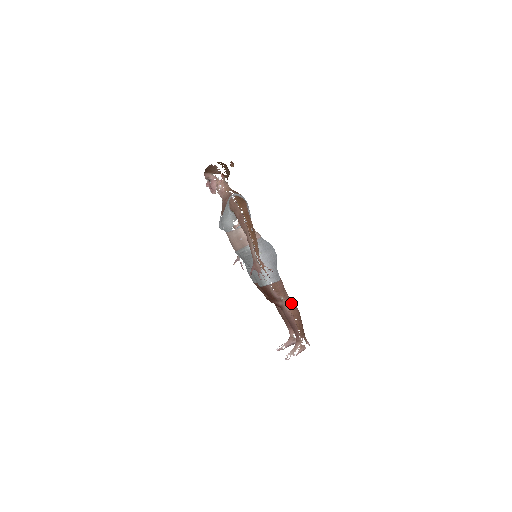
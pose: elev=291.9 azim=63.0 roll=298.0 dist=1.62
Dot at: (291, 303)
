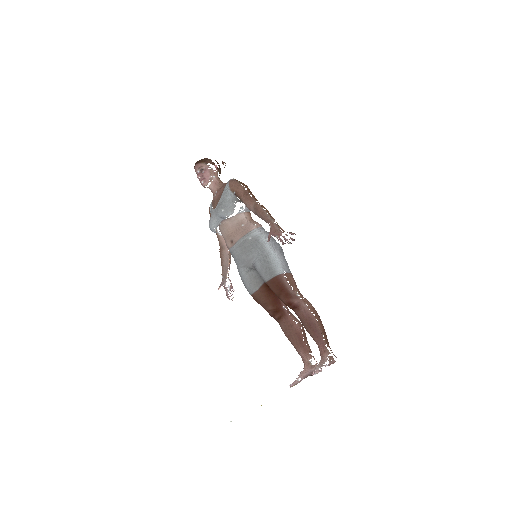
Dot at: (308, 302)
